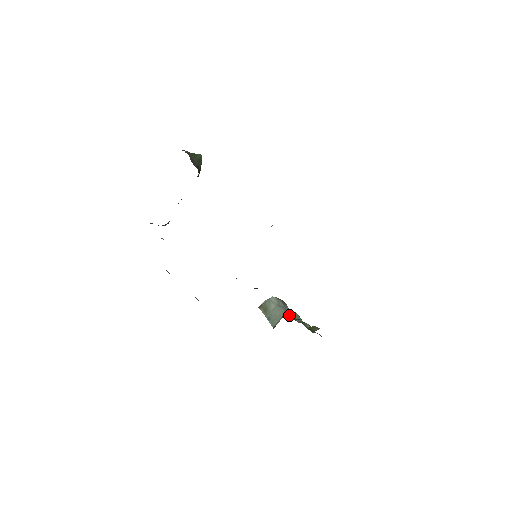
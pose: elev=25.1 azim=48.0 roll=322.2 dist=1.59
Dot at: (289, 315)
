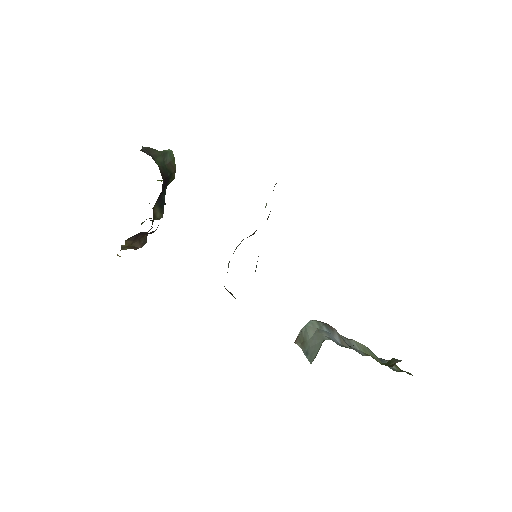
Dot at: (335, 341)
